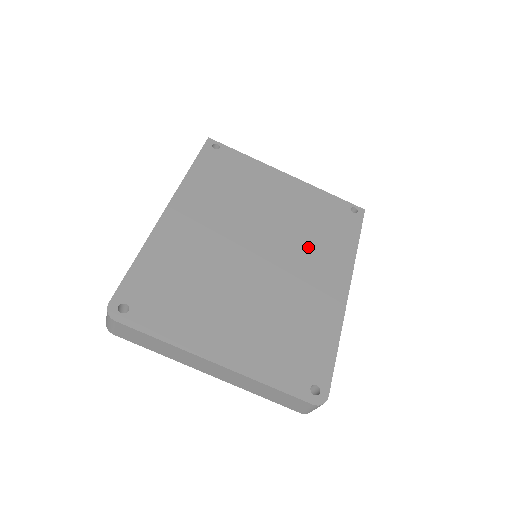
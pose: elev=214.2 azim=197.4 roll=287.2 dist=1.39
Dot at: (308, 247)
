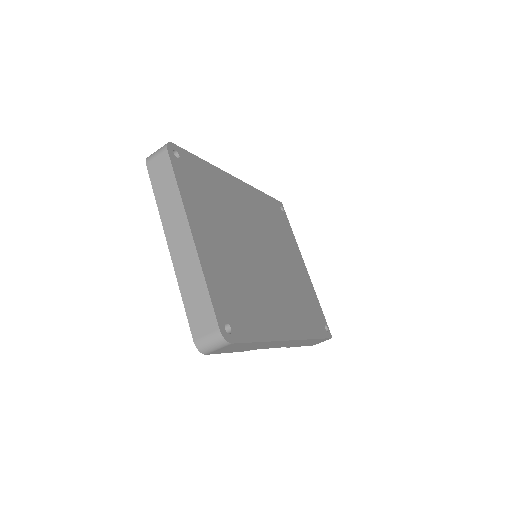
Dot at: (288, 294)
